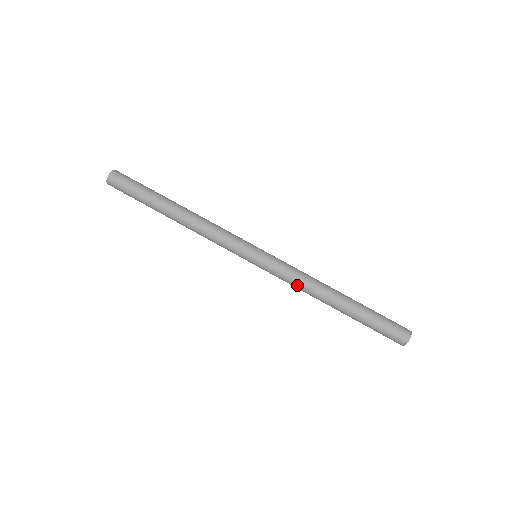
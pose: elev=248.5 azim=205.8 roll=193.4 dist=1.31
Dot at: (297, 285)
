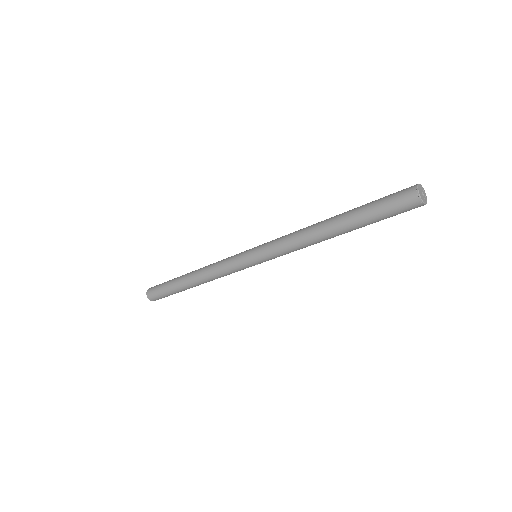
Dot at: (292, 245)
